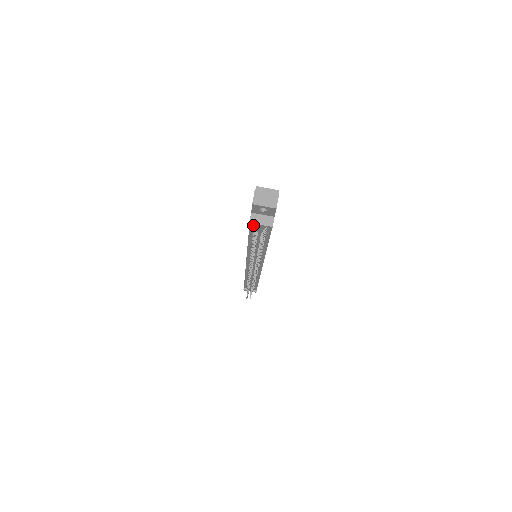
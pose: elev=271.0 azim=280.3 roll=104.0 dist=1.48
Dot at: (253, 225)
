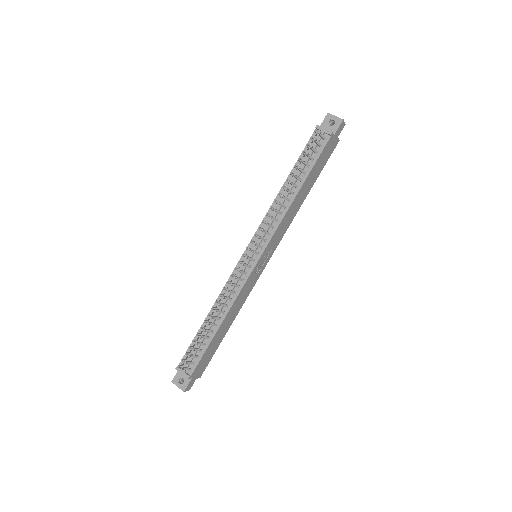
Dot at: (314, 137)
